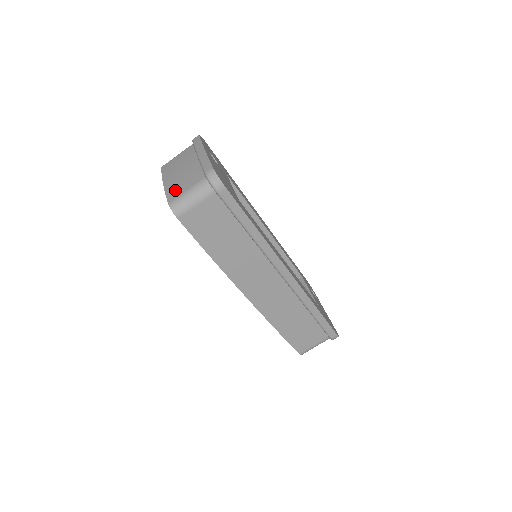
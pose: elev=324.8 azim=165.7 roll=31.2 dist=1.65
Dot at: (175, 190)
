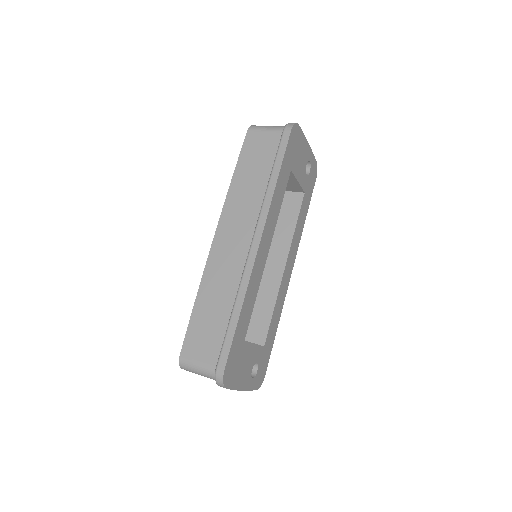
Dot at: occluded
